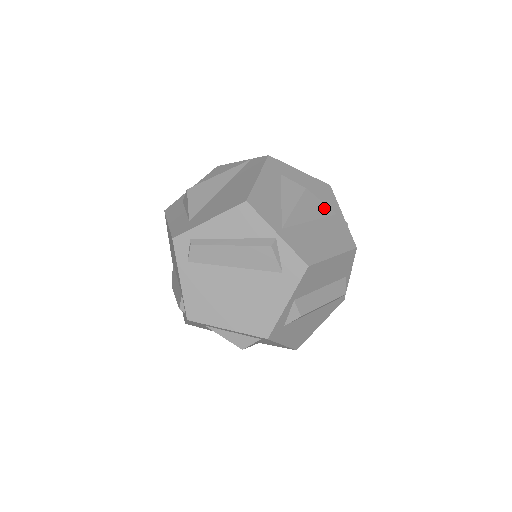
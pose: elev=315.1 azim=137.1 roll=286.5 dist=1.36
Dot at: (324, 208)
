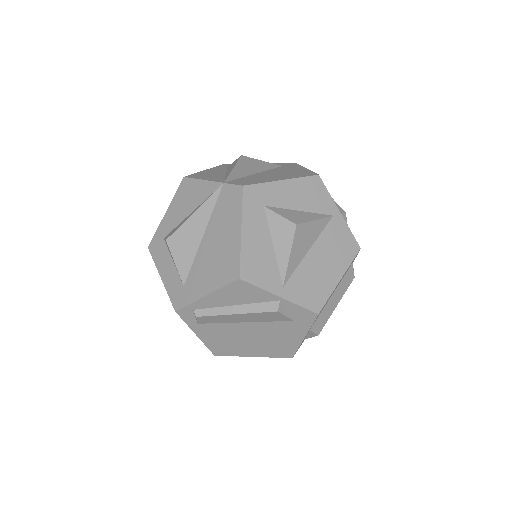
Dot at: (319, 224)
